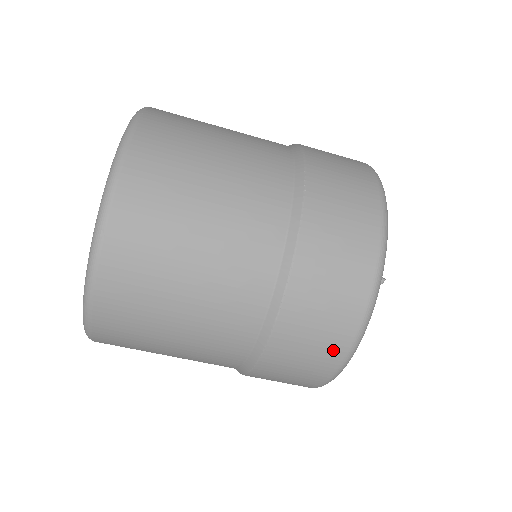
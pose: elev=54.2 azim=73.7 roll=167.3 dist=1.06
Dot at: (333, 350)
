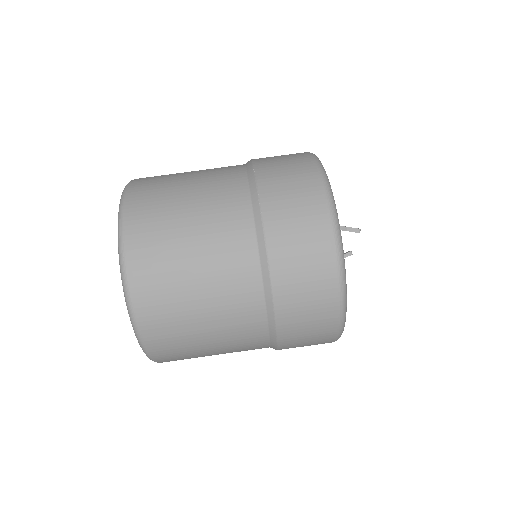
Dot at: (325, 280)
